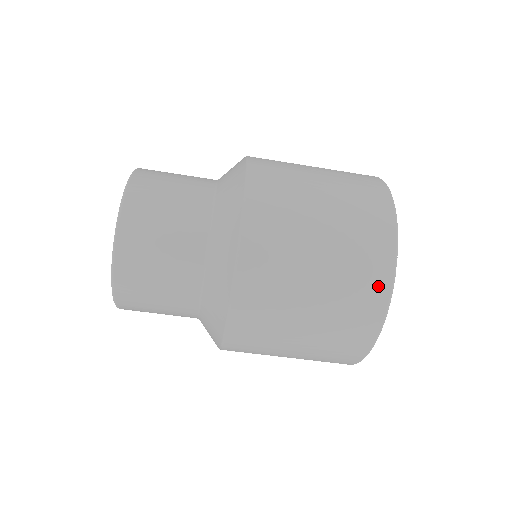
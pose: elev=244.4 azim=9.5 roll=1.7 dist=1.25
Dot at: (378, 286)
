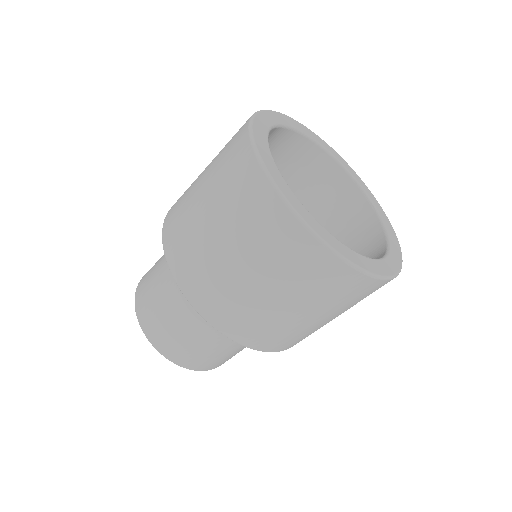
Dot at: (273, 212)
